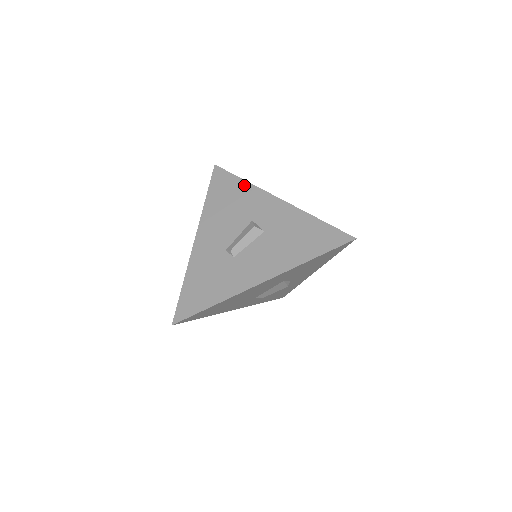
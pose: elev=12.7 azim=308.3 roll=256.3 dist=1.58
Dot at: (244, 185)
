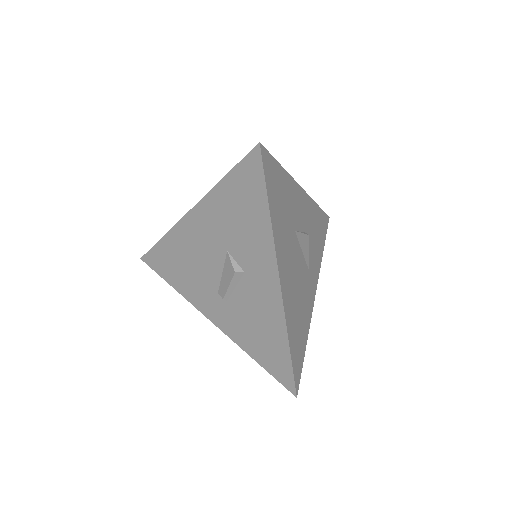
Dot at: occluded
